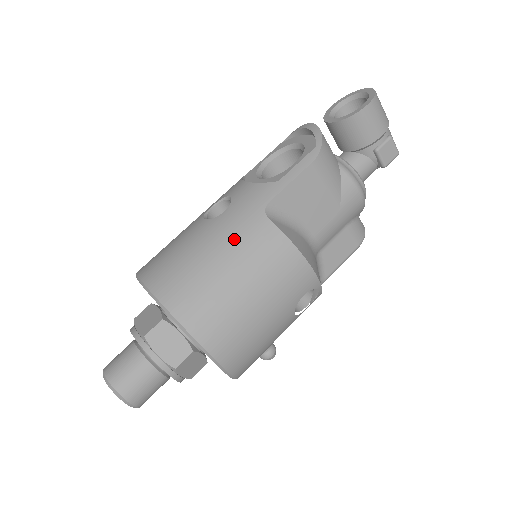
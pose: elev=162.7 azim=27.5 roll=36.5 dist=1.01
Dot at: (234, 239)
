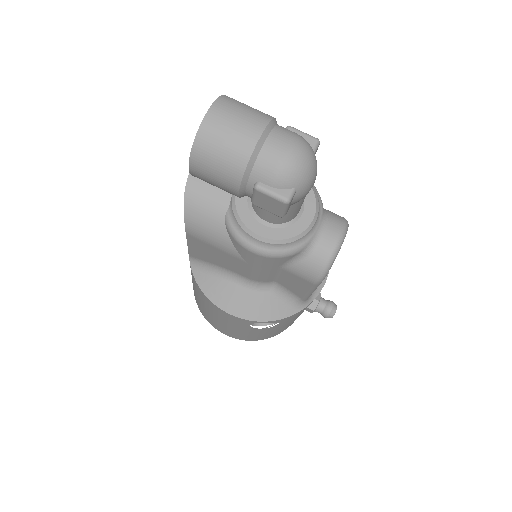
Dot at: occluded
